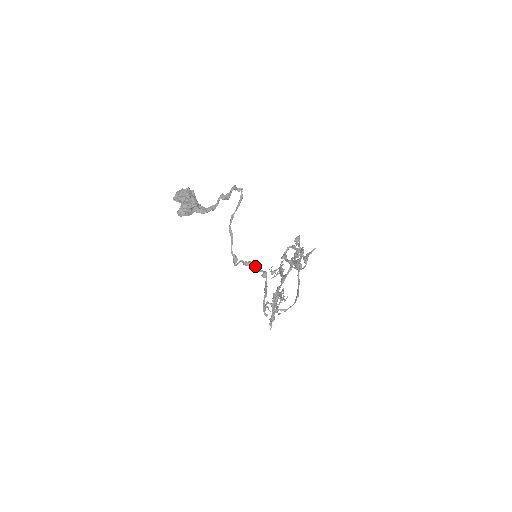
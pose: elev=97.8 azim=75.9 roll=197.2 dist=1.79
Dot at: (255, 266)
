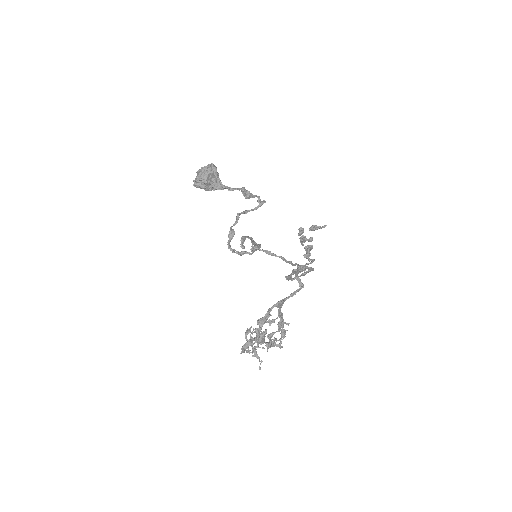
Dot at: (251, 249)
